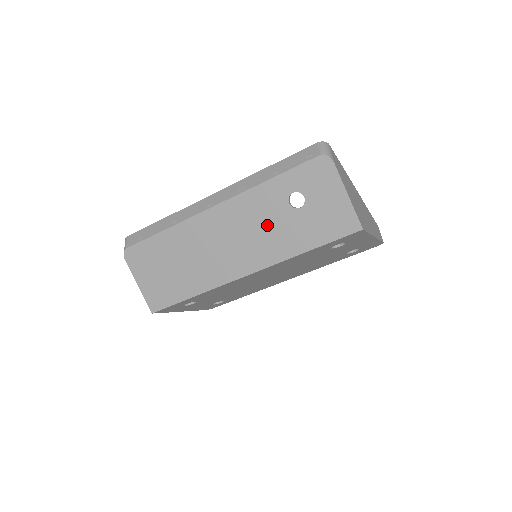
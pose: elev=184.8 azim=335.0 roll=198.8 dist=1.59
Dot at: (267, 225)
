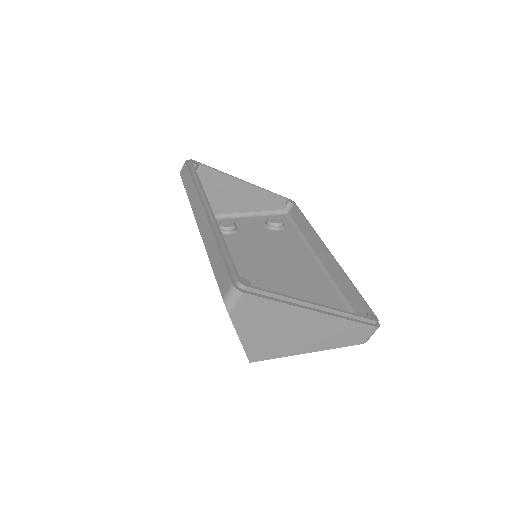
Dot at: occluded
